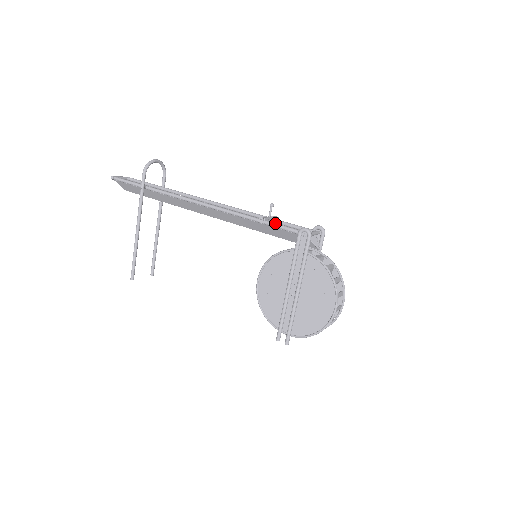
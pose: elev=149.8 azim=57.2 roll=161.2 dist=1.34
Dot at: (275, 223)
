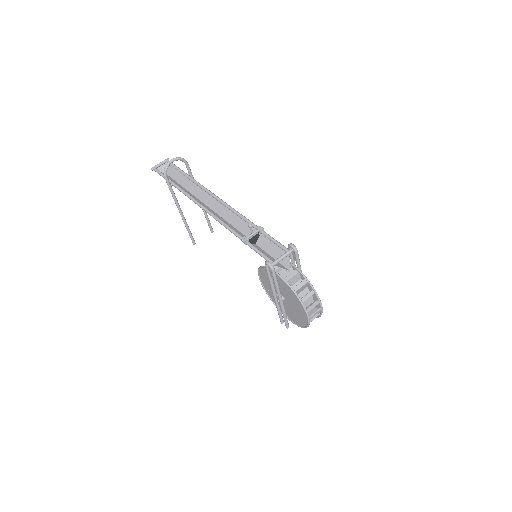
Dot at: (252, 247)
